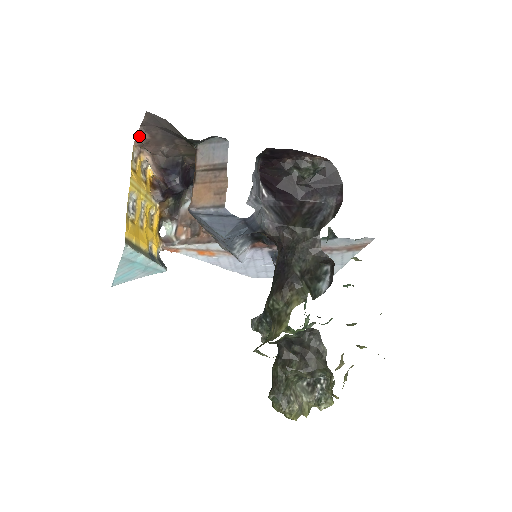
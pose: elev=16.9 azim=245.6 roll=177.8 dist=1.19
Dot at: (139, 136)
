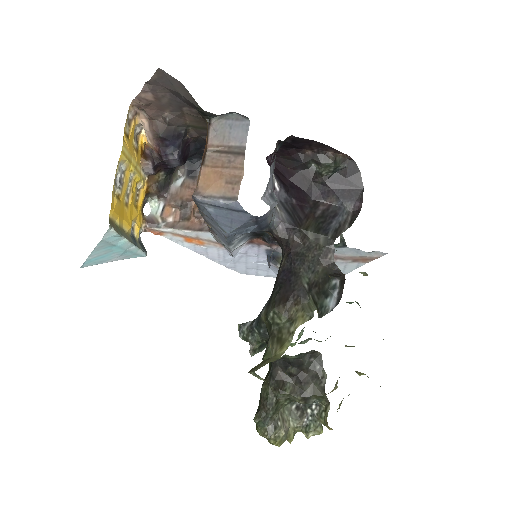
Dot at: (141, 95)
